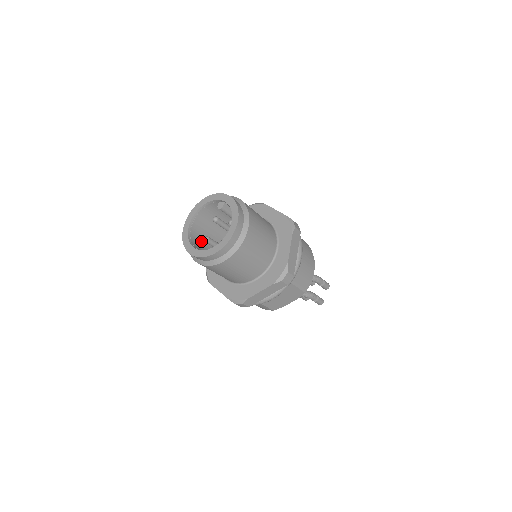
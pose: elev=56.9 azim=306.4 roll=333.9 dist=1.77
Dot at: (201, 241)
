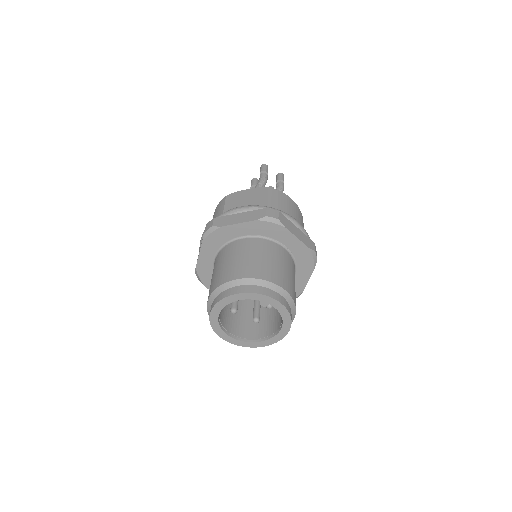
Dot at: occluded
